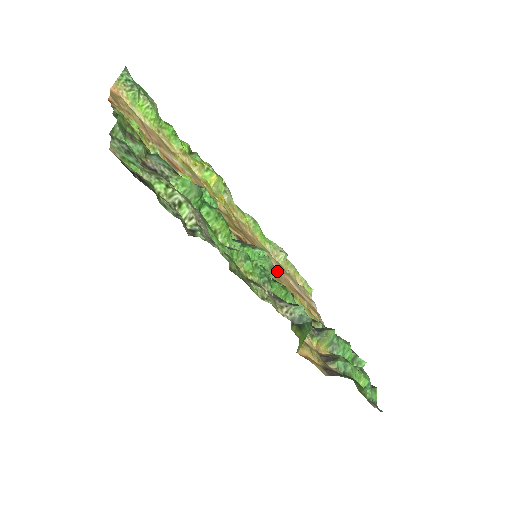
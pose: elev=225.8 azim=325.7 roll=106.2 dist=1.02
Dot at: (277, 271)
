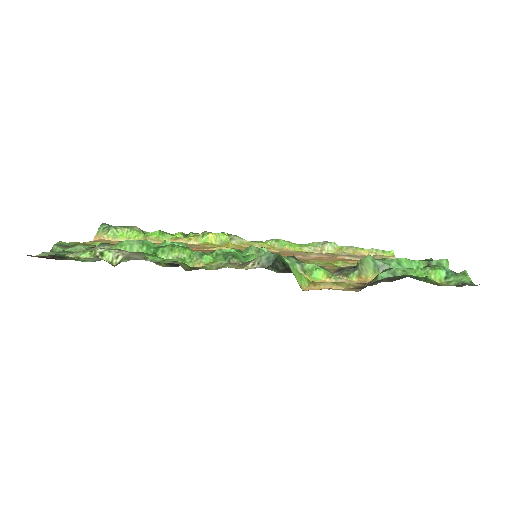
Dot at: (315, 258)
